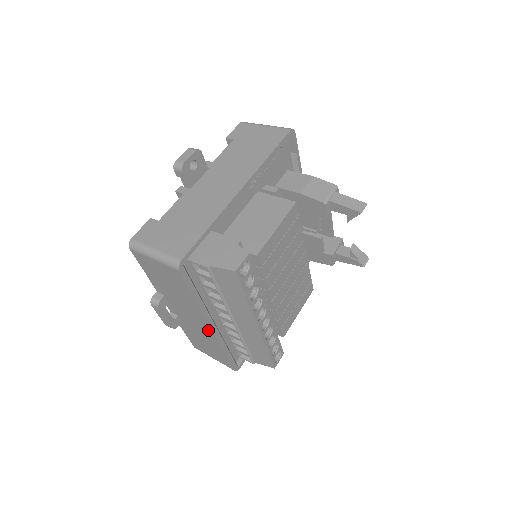
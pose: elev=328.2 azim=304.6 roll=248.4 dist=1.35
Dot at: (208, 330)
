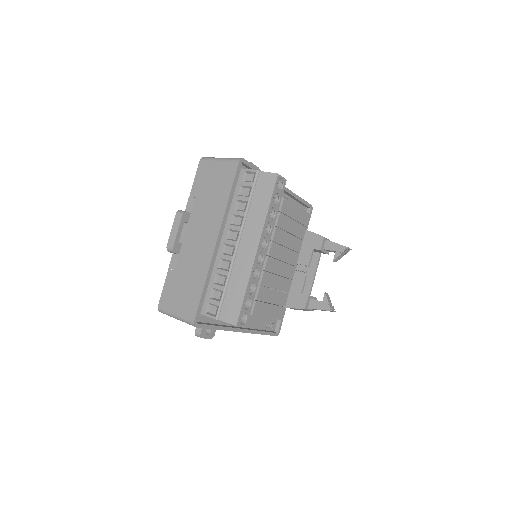
Dot at: (210, 246)
